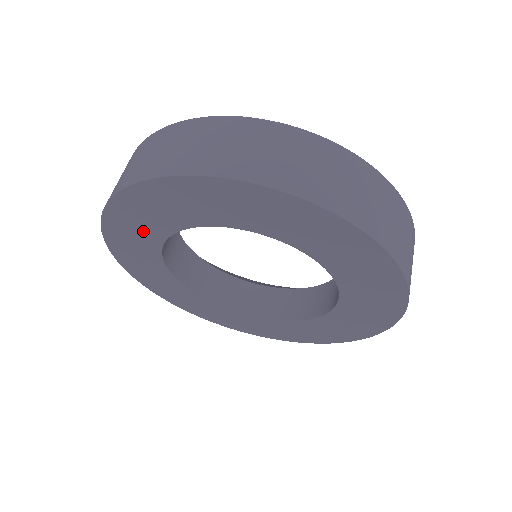
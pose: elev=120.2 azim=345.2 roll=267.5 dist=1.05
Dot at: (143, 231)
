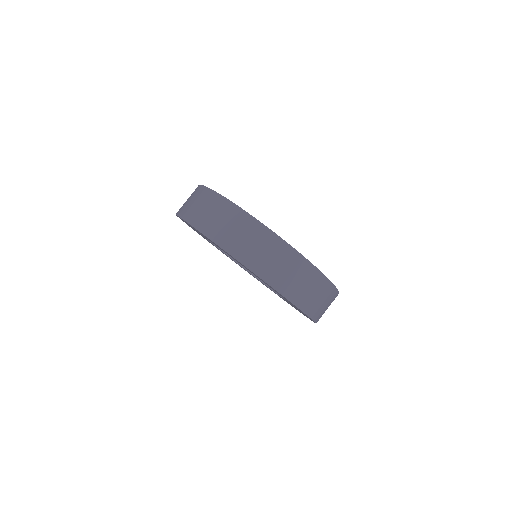
Dot at: (208, 239)
